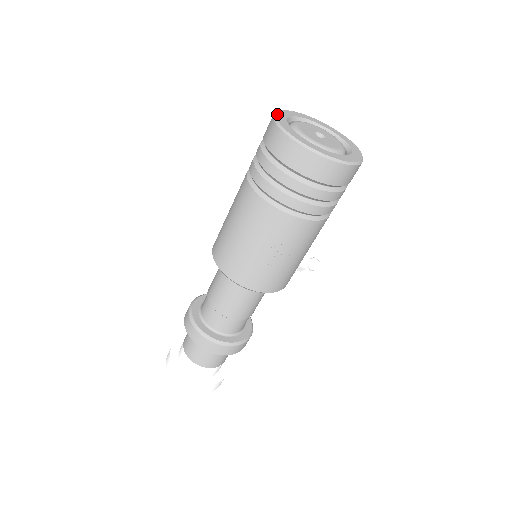
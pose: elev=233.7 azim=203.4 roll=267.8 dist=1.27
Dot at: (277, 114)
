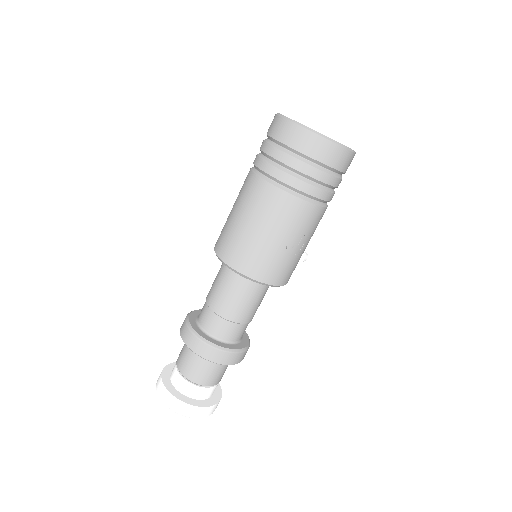
Dot at: (282, 115)
